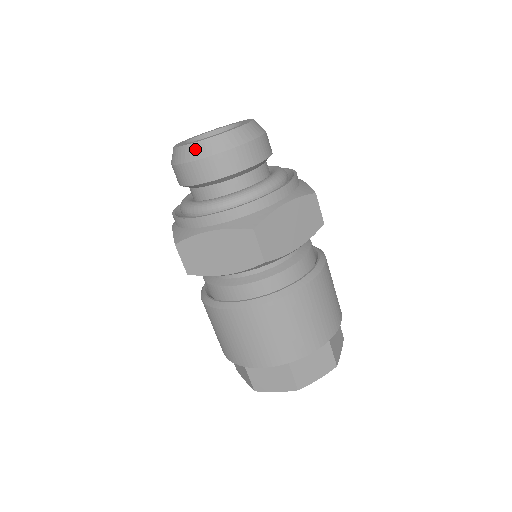
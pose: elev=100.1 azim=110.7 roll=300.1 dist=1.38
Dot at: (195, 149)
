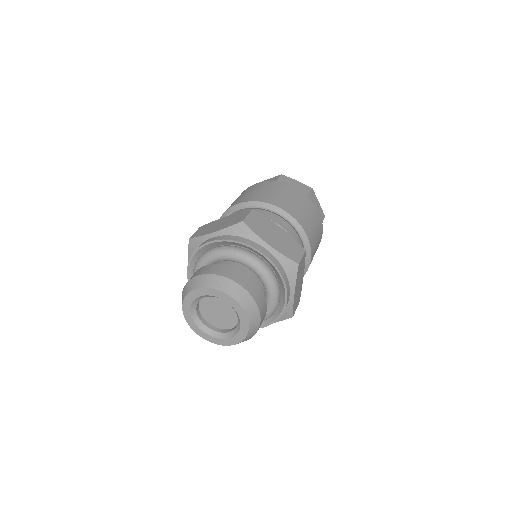
Dot at: occluded
